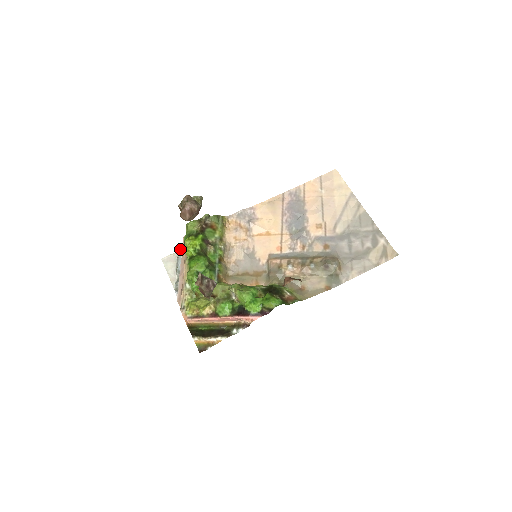
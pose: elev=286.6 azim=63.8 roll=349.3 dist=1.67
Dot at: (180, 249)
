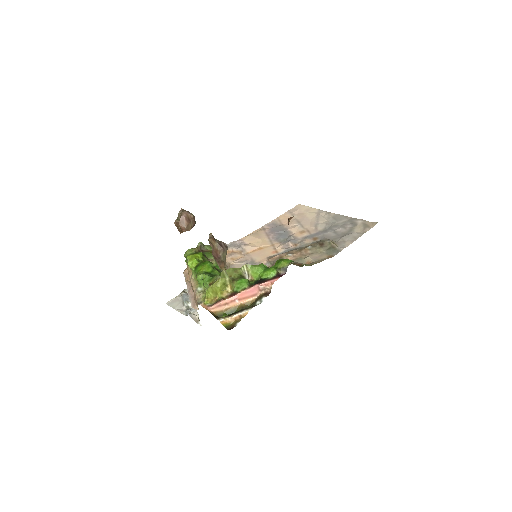
Dot at: (182, 291)
